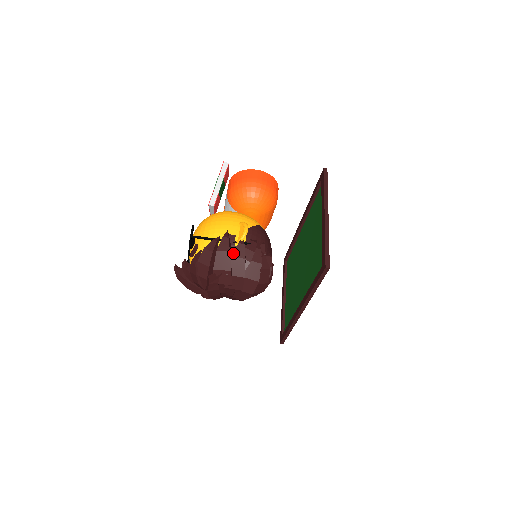
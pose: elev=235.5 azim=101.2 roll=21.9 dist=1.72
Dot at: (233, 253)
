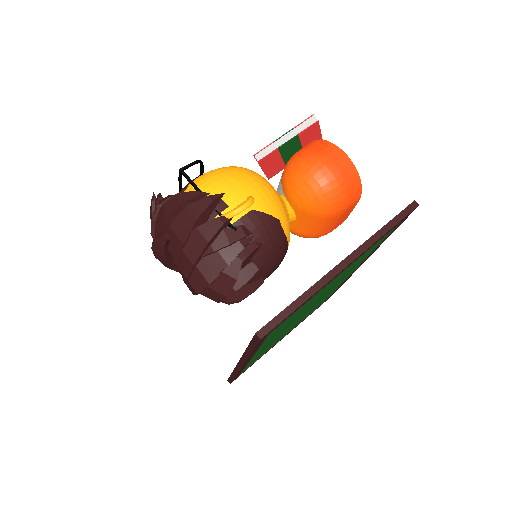
Dot at: (201, 224)
